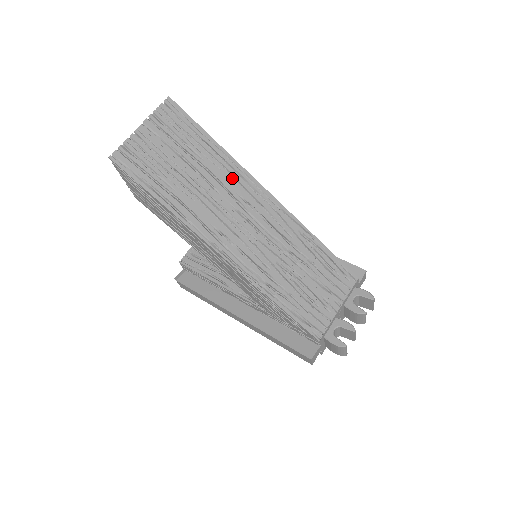
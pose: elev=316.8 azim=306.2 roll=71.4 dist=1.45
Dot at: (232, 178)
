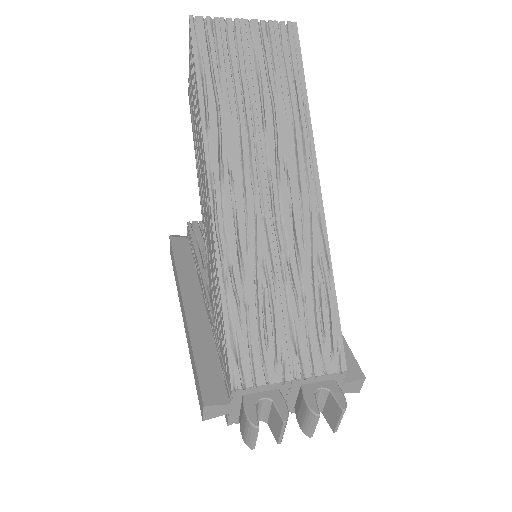
Dot at: (292, 137)
